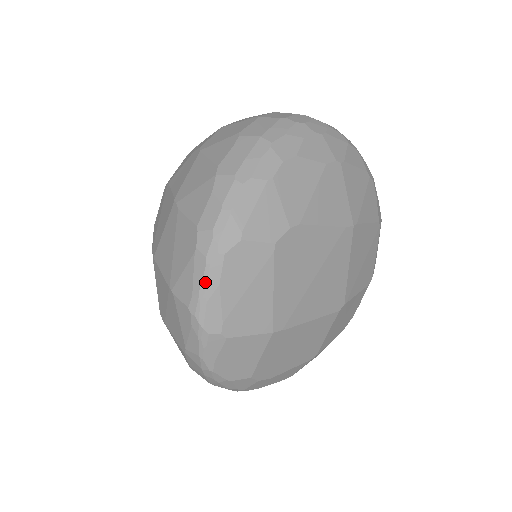
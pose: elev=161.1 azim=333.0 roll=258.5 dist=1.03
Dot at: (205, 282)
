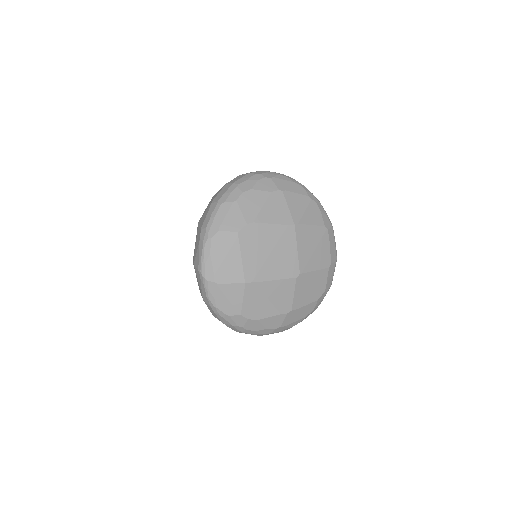
Dot at: (203, 253)
